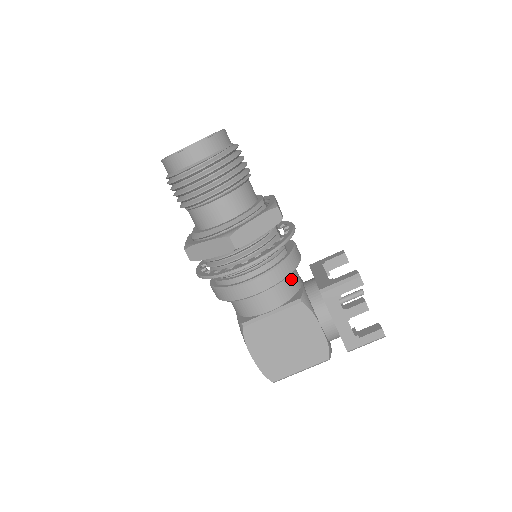
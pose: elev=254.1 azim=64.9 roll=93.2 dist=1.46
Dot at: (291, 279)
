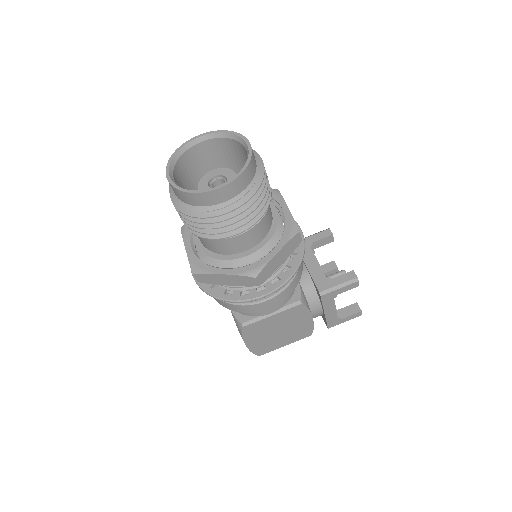
Dot at: occluded
